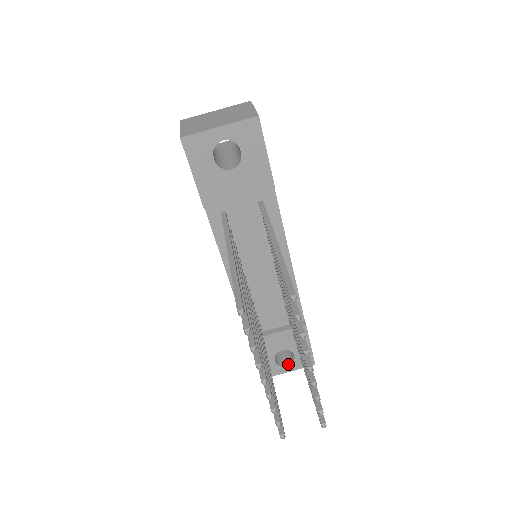
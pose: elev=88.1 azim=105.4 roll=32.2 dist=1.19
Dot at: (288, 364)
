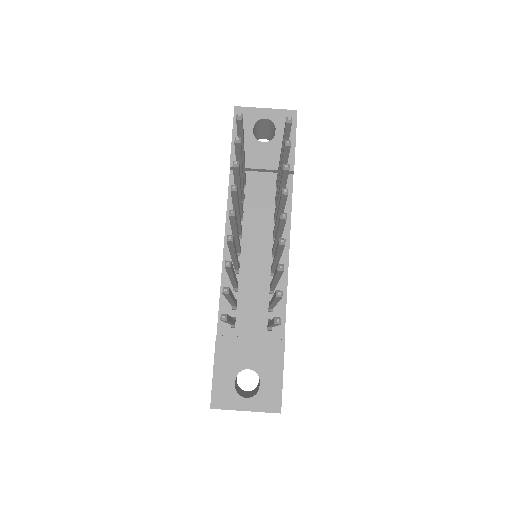
Dot at: (249, 397)
